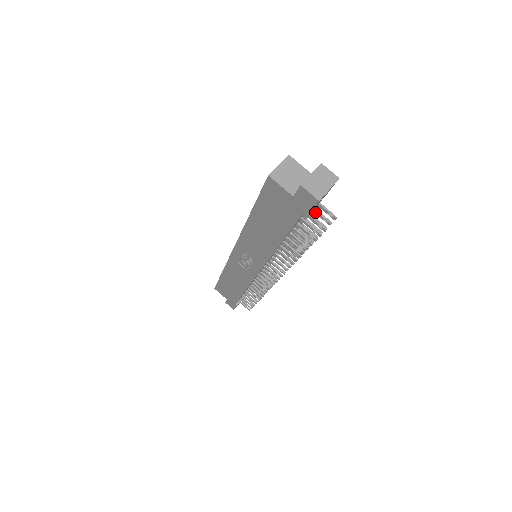
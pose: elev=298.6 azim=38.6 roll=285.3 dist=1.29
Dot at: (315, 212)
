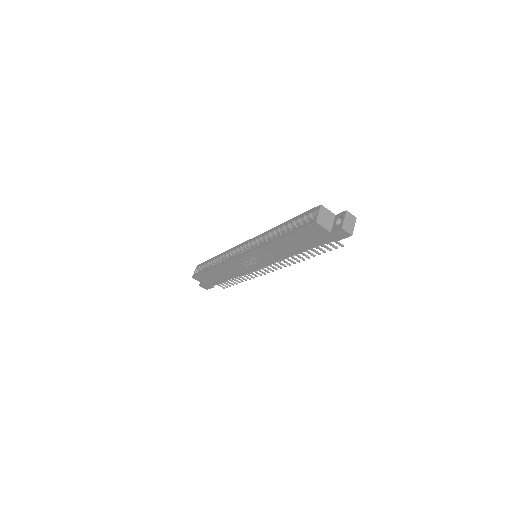
Dot at: occluded
